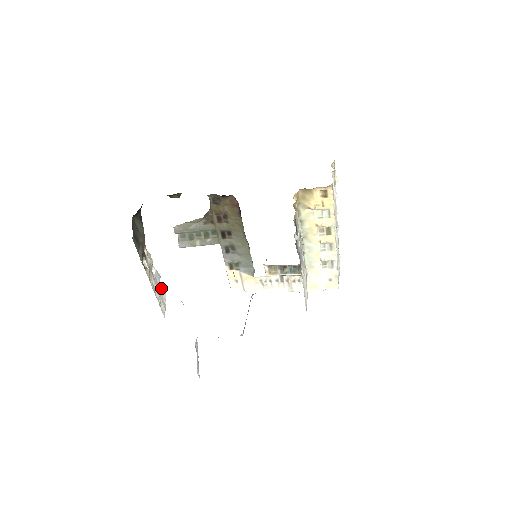
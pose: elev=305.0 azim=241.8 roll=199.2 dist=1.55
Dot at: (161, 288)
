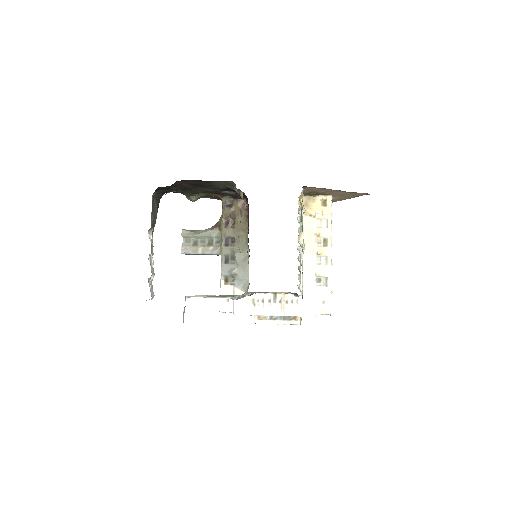
Dot at: (152, 286)
